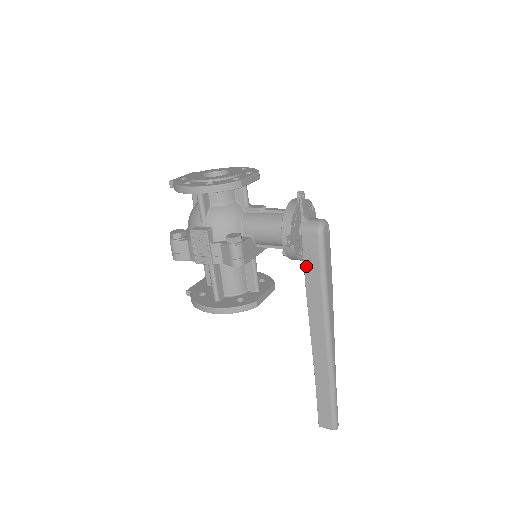
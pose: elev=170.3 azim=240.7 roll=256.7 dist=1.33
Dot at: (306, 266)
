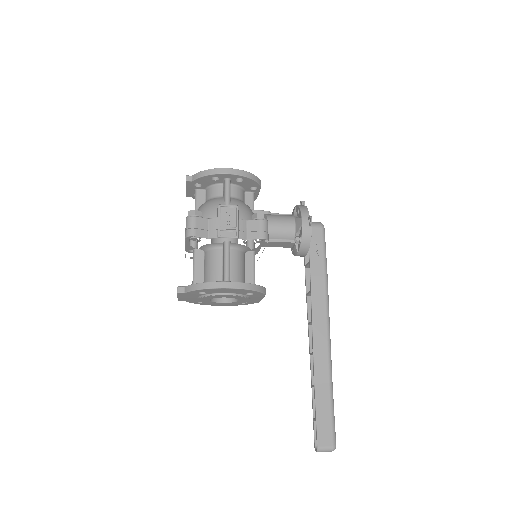
Dot at: (311, 255)
